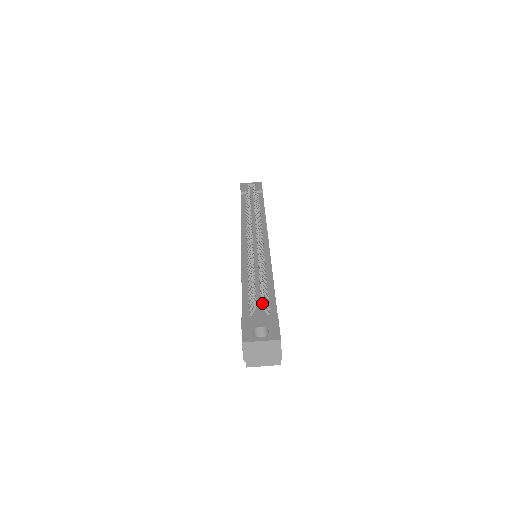
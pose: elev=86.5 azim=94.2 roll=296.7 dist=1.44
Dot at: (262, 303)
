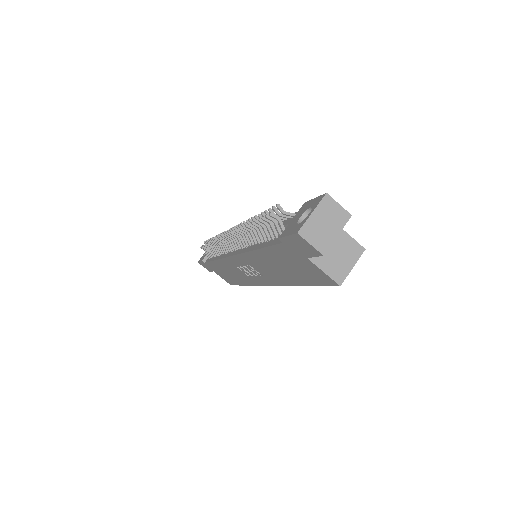
Dot at: (281, 210)
